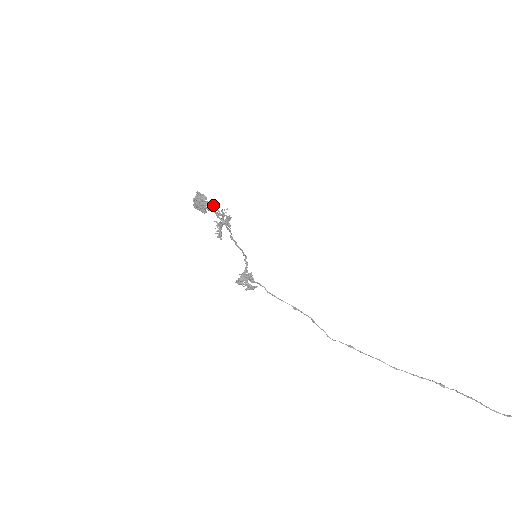
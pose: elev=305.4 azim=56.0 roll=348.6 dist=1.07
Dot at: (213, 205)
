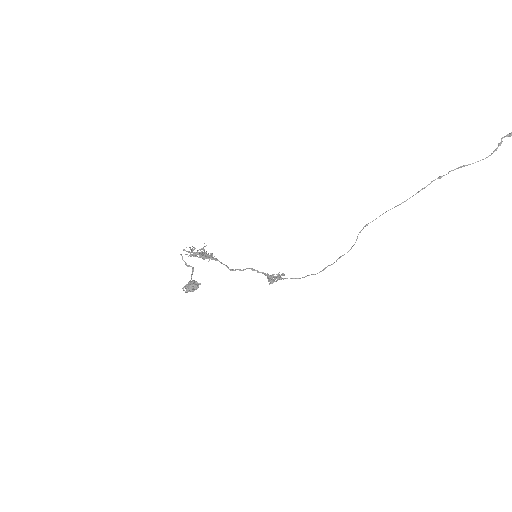
Dot at: (181, 255)
